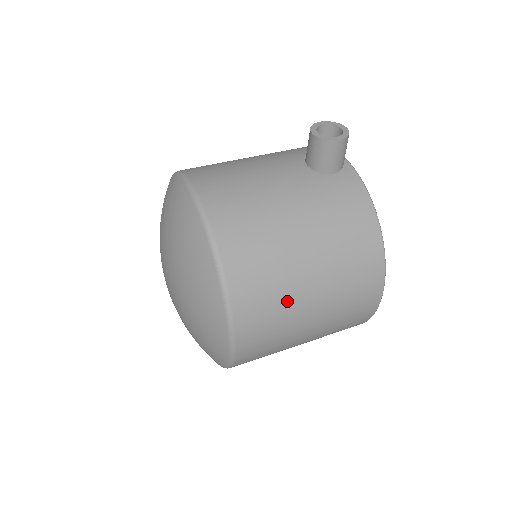
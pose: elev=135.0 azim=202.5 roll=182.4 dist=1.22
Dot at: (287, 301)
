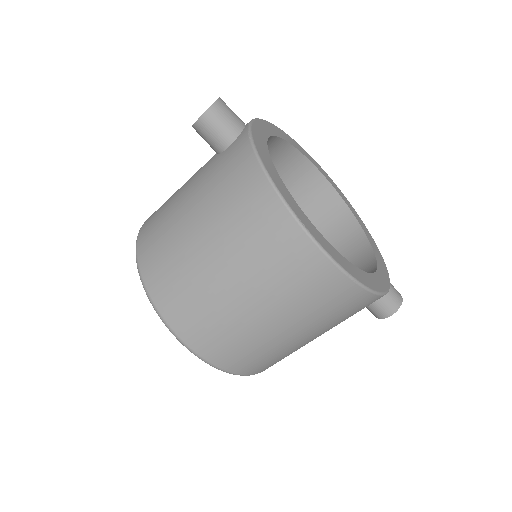
Dot at: (203, 291)
